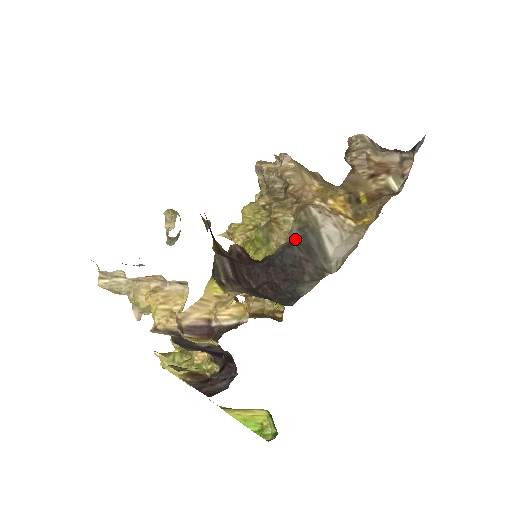
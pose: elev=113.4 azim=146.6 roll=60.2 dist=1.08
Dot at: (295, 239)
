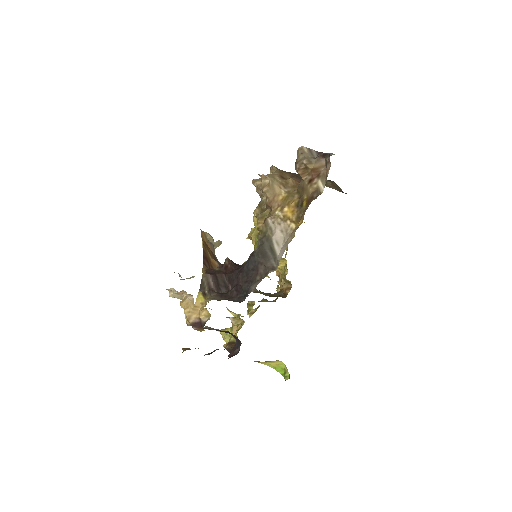
Dot at: (256, 248)
